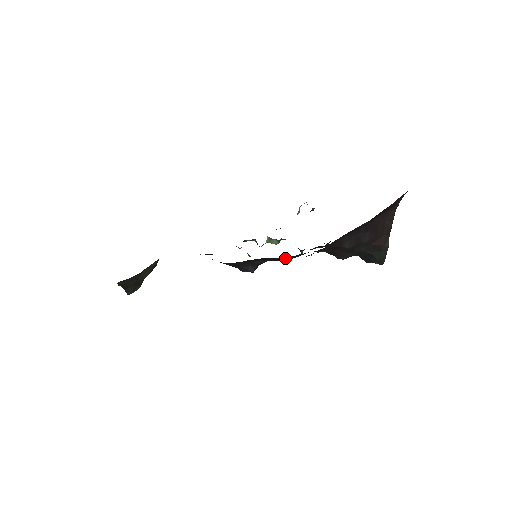
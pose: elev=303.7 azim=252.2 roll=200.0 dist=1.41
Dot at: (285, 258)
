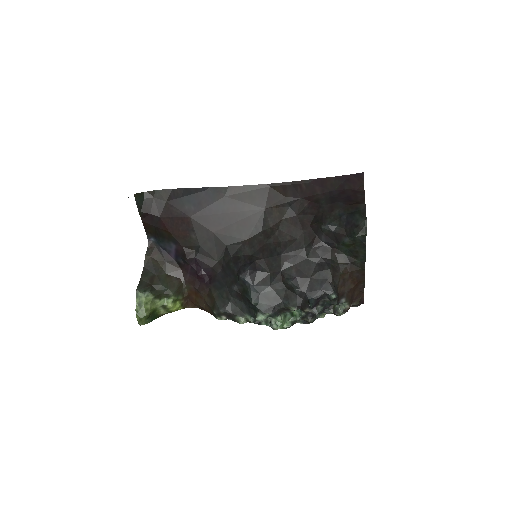
Dot at: (276, 232)
